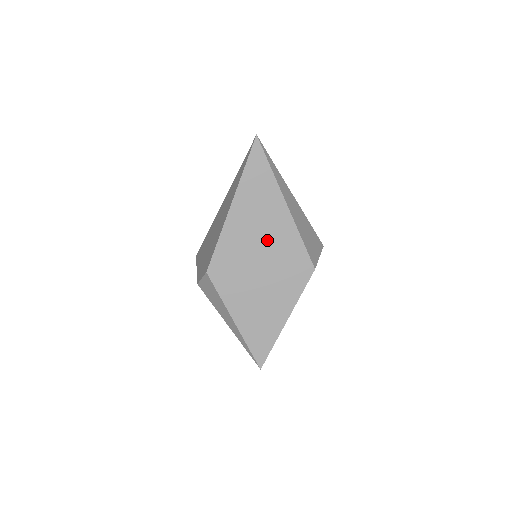
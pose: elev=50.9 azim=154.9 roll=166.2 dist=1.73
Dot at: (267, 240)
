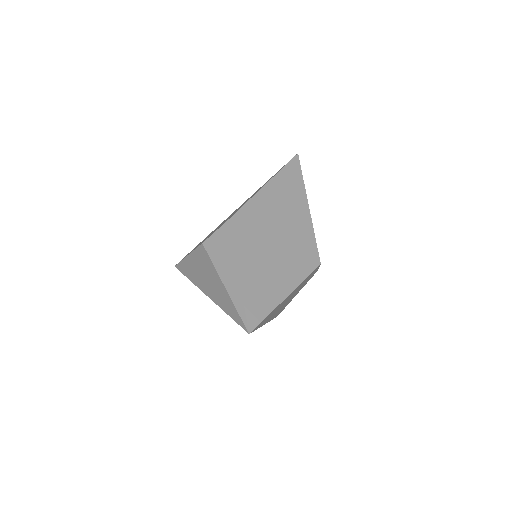
Dot at: (287, 222)
